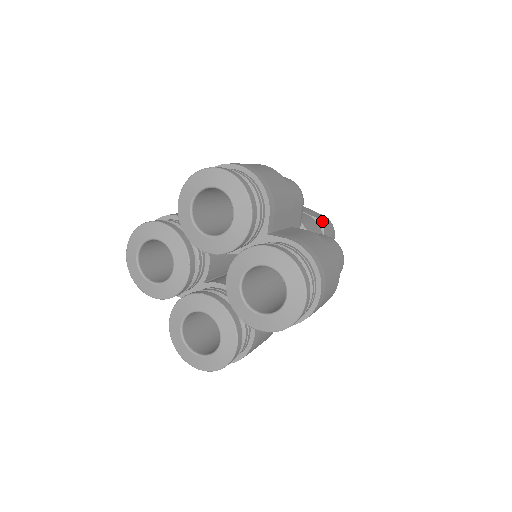
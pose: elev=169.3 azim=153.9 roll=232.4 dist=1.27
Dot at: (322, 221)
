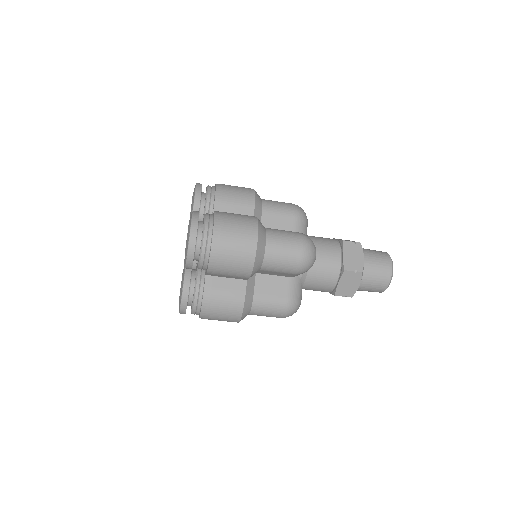
Dot at: (343, 241)
